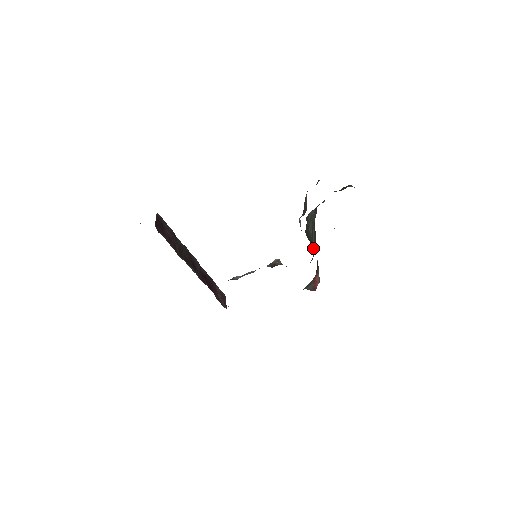
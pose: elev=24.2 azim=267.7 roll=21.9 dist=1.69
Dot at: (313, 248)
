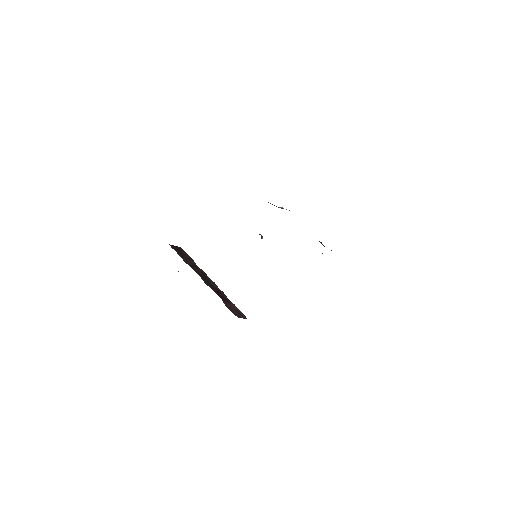
Dot at: occluded
